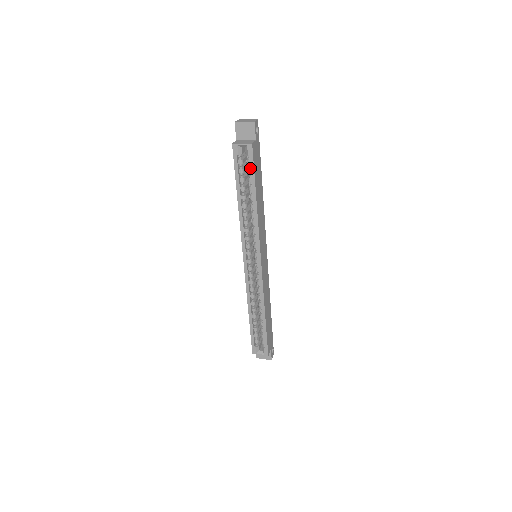
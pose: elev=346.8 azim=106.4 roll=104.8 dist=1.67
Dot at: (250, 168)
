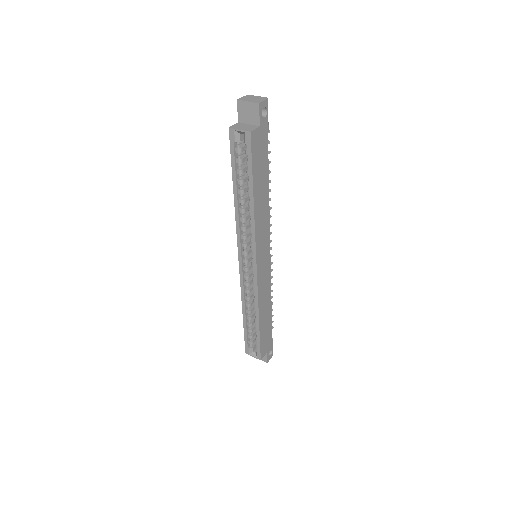
Dot at: (248, 160)
